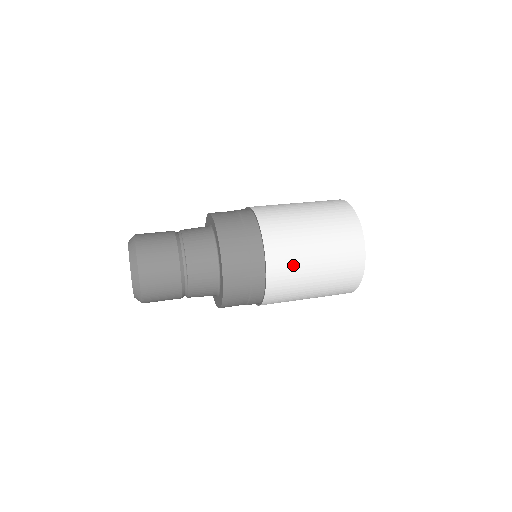
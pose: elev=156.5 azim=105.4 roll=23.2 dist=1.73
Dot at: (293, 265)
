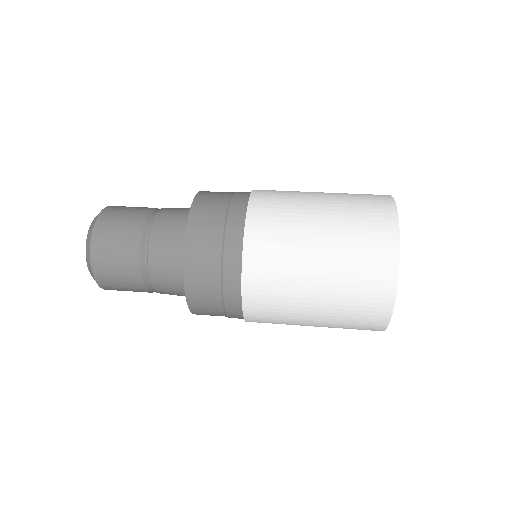
Dot at: (284, 236)
